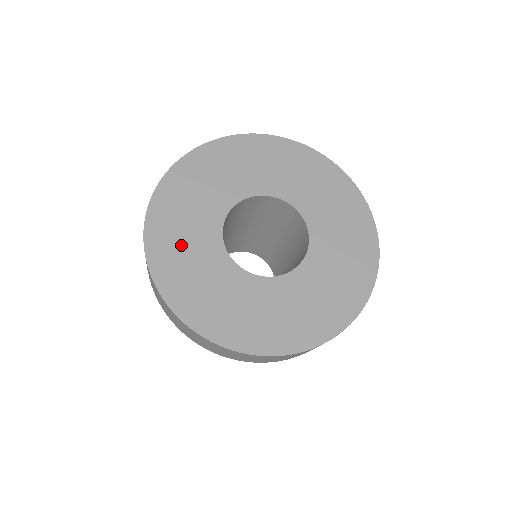
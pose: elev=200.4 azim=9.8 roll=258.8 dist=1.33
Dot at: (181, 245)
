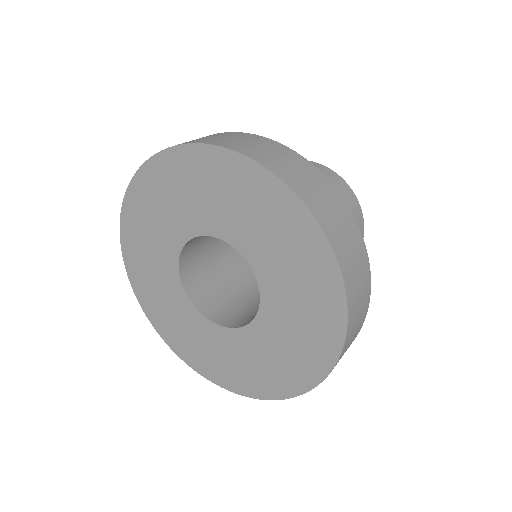
Dot at: (154, 289)
